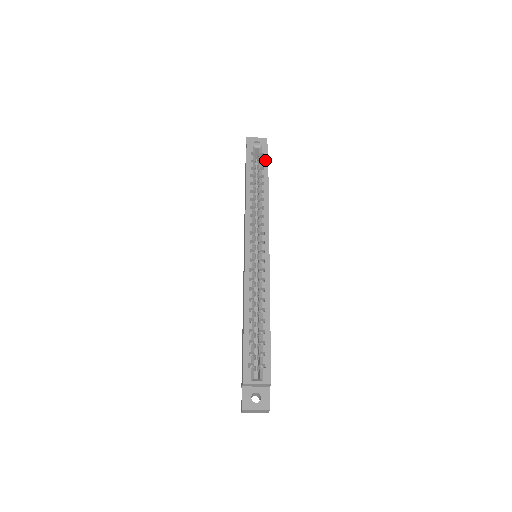
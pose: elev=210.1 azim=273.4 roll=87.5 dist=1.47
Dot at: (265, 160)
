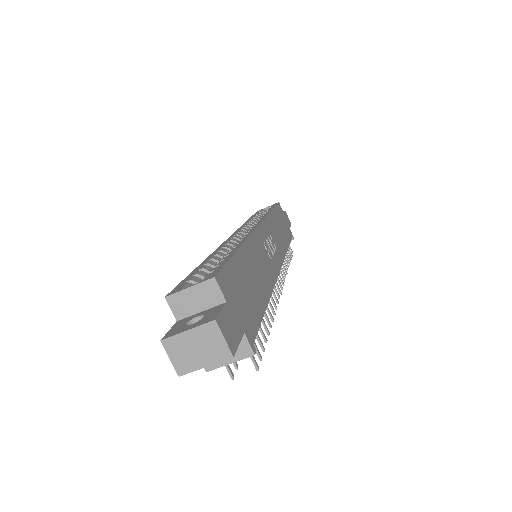
Dot at: (273, 206)
